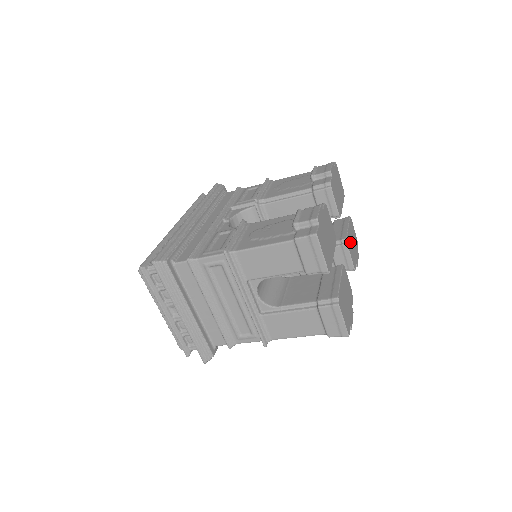
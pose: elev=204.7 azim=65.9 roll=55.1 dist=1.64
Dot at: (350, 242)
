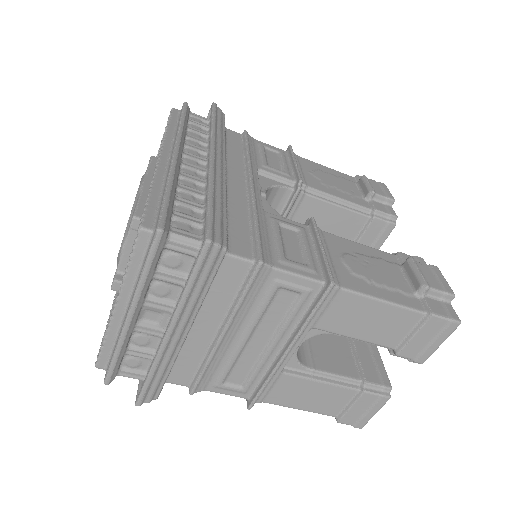
Dot at: occluded
